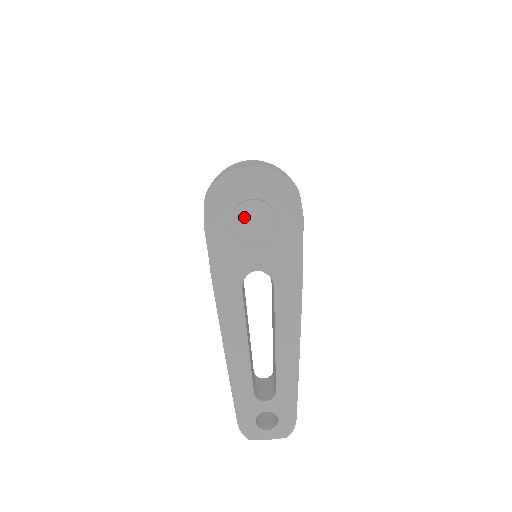
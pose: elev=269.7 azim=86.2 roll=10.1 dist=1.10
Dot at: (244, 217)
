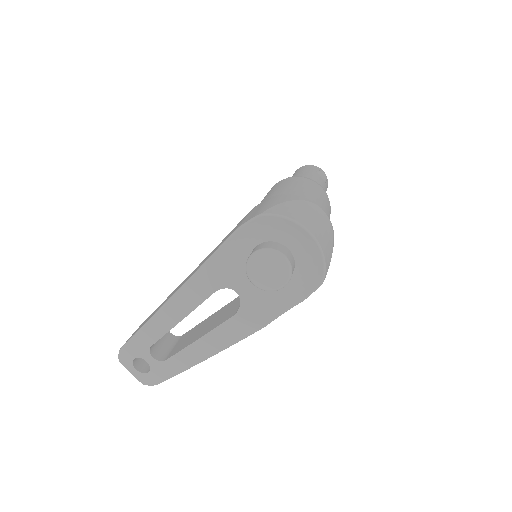
Dot at: (267, 260)
